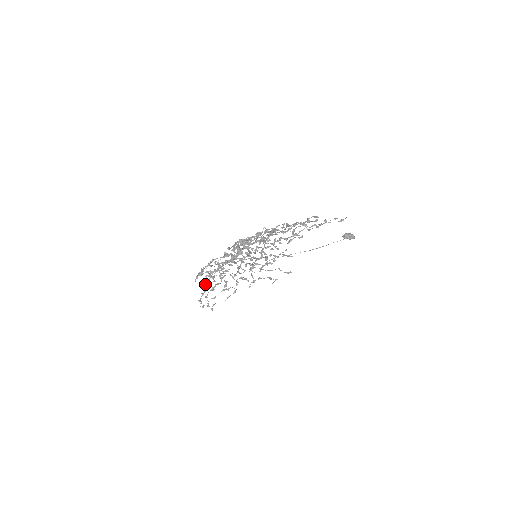
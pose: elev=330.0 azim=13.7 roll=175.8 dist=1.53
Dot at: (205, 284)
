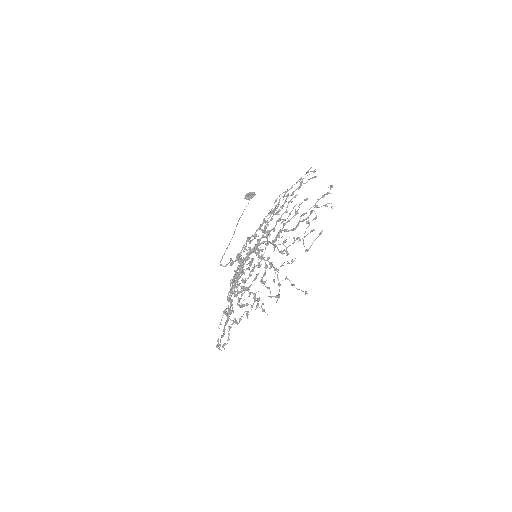
Dot at: (235, 320)
